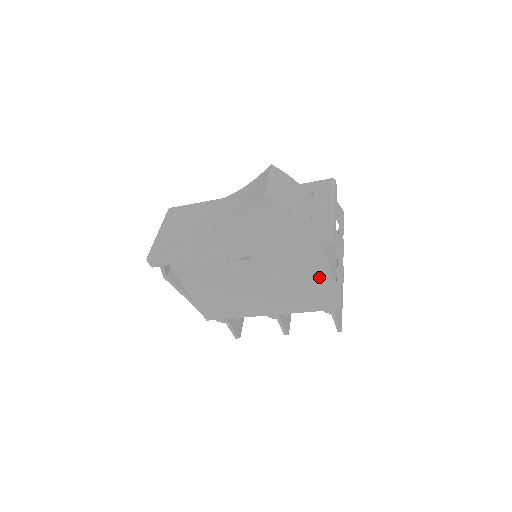
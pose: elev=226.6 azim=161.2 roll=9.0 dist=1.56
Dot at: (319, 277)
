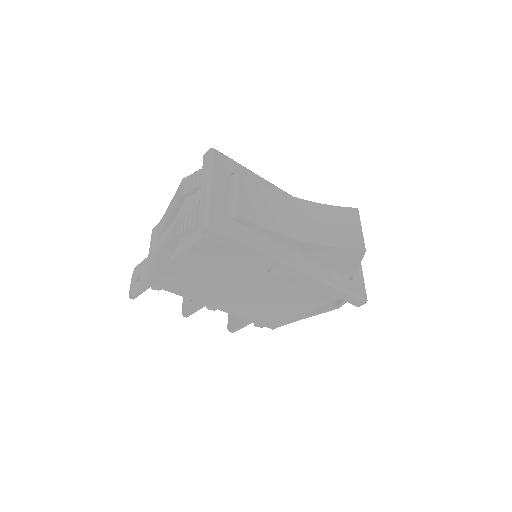
Dot at: (300, 309)
